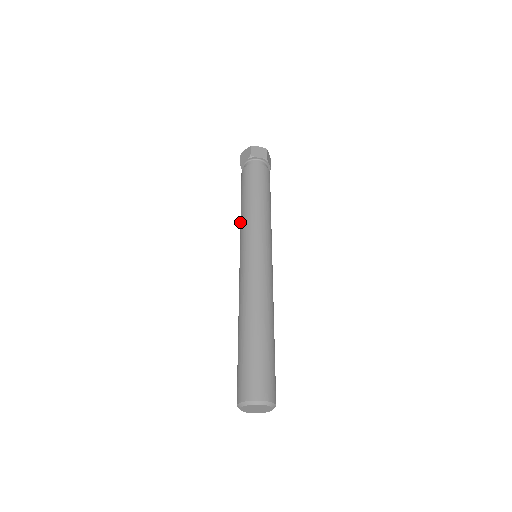
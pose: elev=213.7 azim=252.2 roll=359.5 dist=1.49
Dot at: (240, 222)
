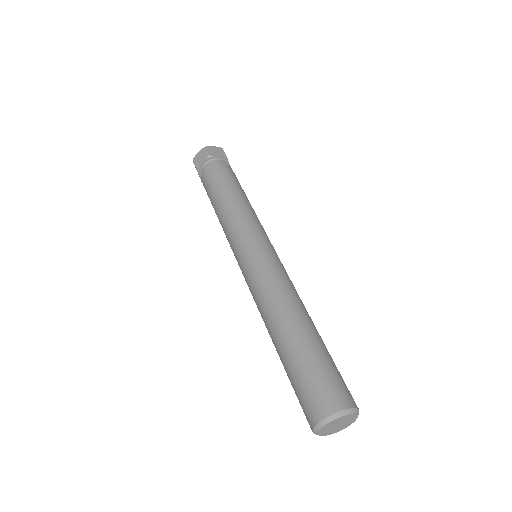
Dot at: occluded
